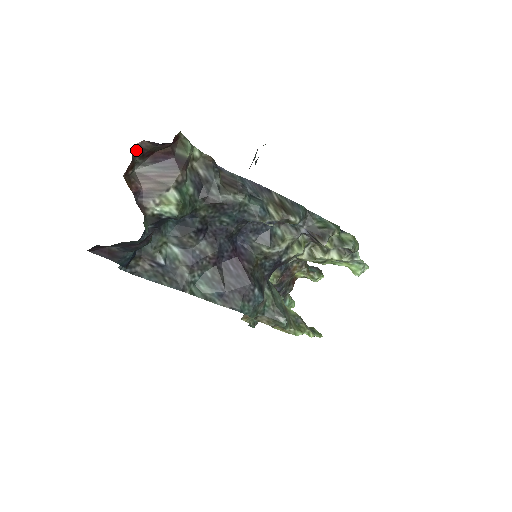
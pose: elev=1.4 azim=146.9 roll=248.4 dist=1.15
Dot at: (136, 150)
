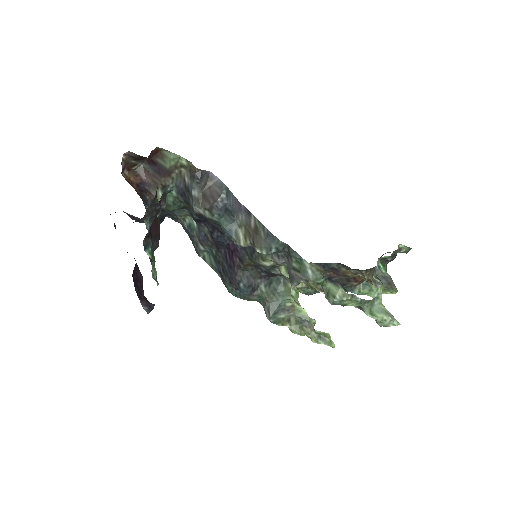
Dot at: (127, 157)
